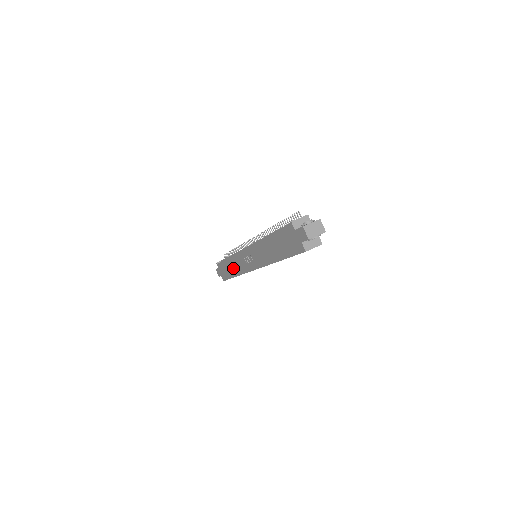
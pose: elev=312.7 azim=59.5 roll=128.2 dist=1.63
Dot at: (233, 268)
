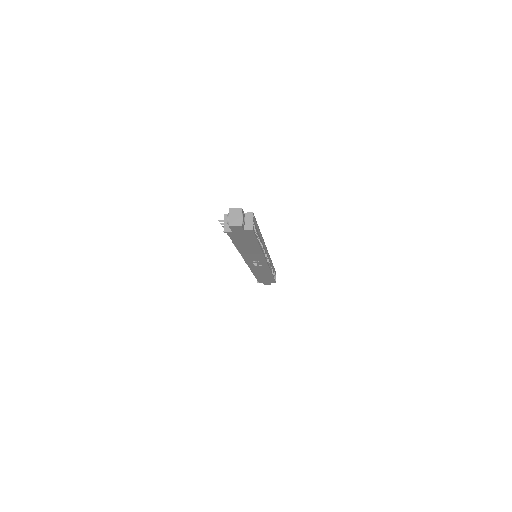
Dot at: (263, 274)
